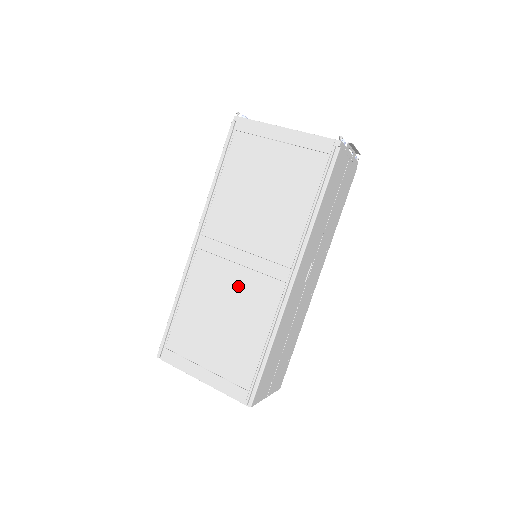
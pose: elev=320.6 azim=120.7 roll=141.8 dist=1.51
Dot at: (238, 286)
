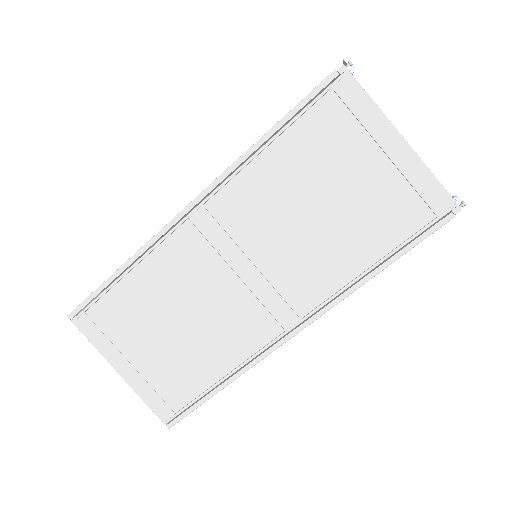
Dot at: (221, 299)
